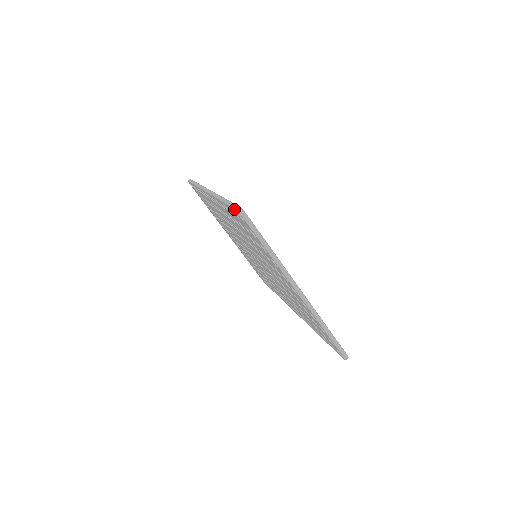
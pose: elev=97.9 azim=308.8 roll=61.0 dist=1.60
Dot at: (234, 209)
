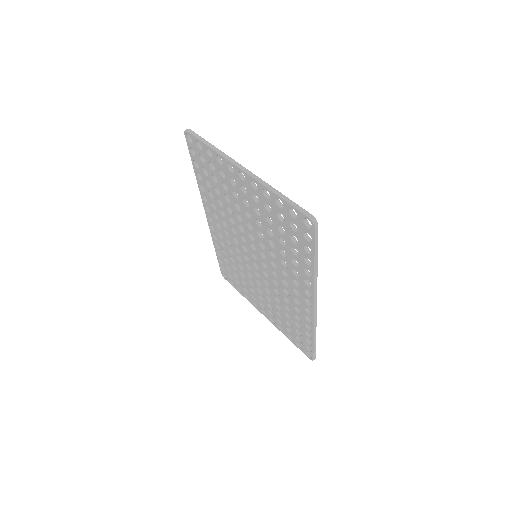
Dot at: (186, 139)
